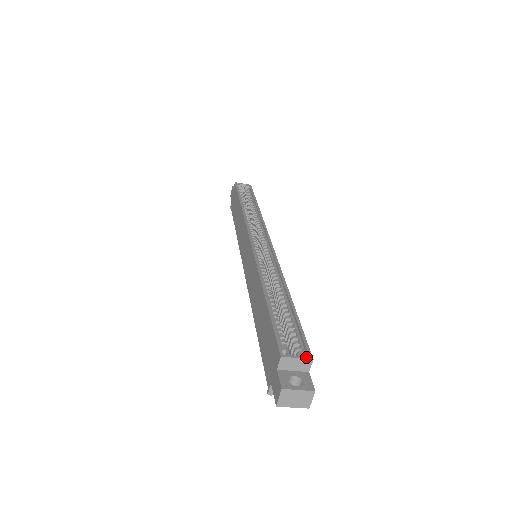
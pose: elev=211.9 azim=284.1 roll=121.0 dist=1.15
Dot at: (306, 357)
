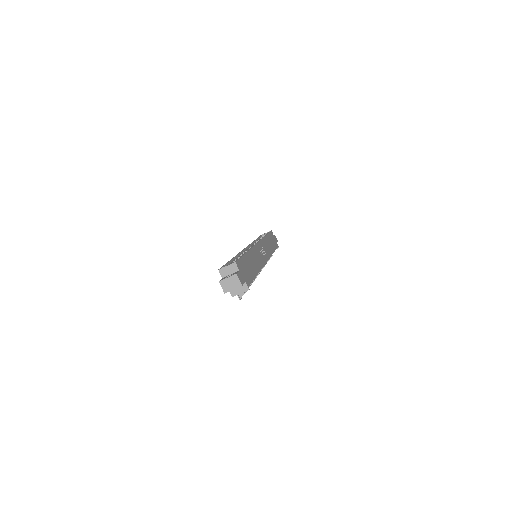
Dot at: (232, 263)
